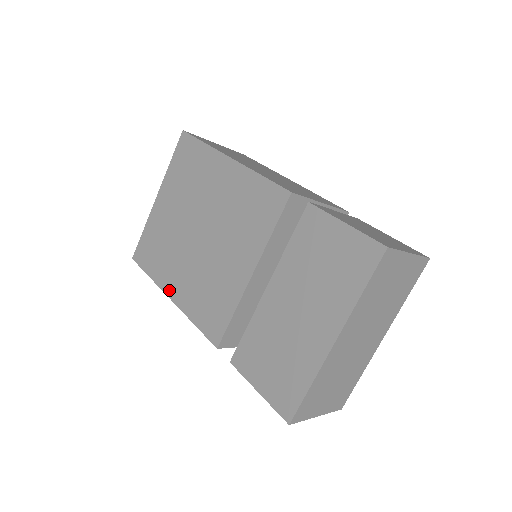
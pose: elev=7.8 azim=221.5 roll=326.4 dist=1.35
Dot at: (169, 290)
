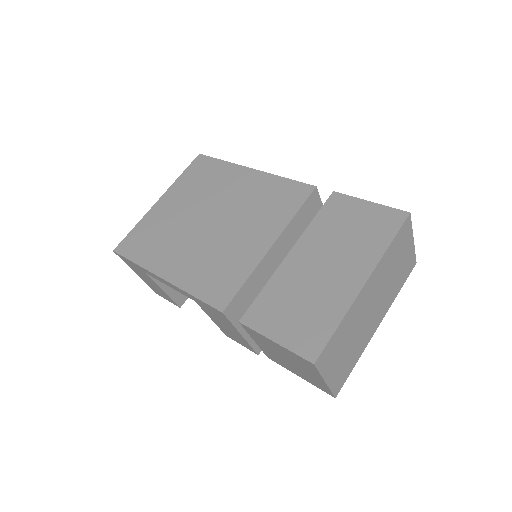
Dot at: (162, 271)
